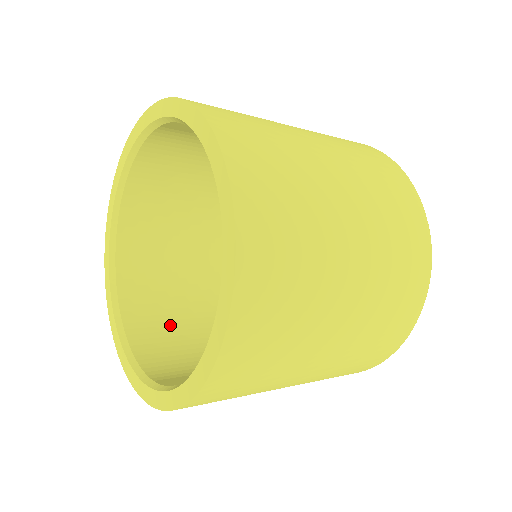
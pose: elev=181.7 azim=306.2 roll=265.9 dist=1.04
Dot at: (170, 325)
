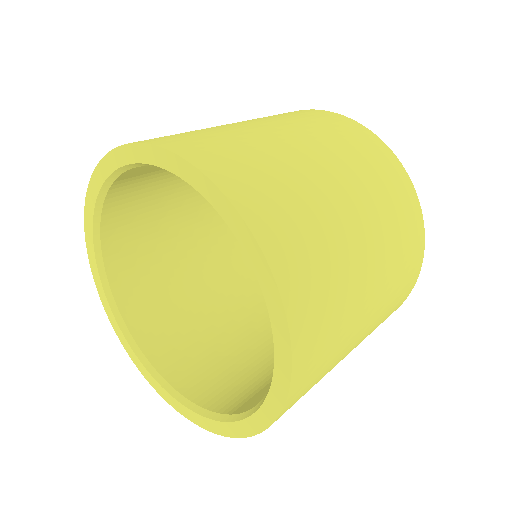
Dot at: (144, 236)
